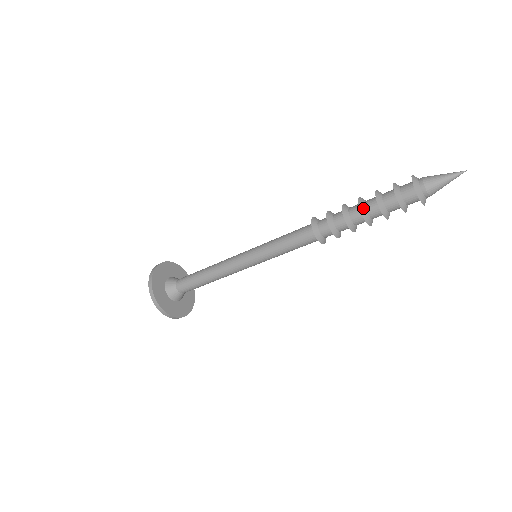
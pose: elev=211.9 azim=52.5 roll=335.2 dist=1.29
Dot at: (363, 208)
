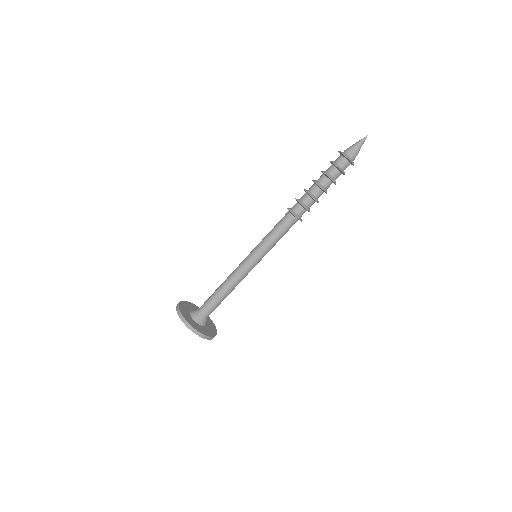
Dot at: (315, 180)
